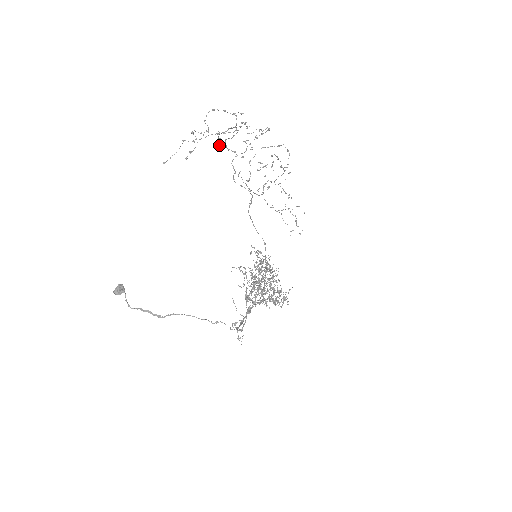
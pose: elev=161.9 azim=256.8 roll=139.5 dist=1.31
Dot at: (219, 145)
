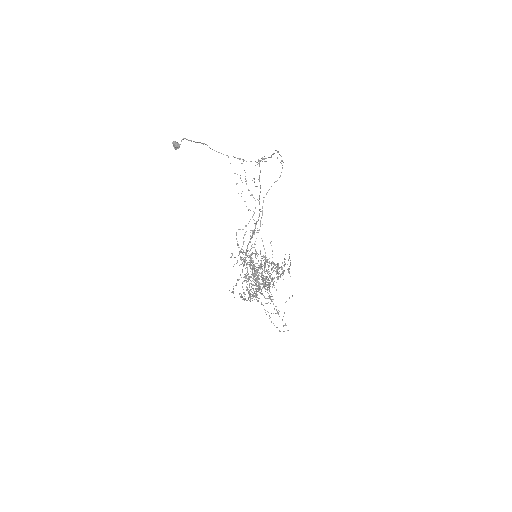
Dot at: occluded
